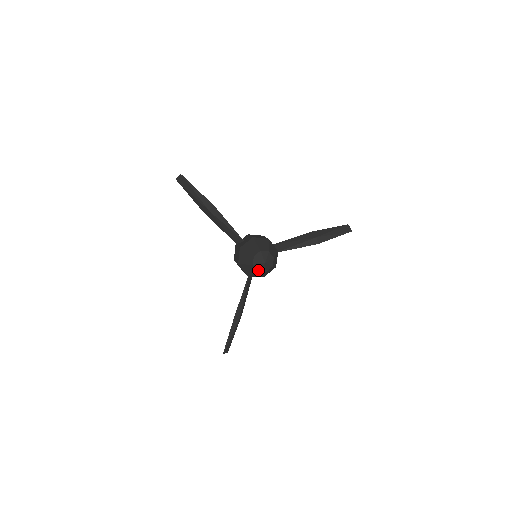
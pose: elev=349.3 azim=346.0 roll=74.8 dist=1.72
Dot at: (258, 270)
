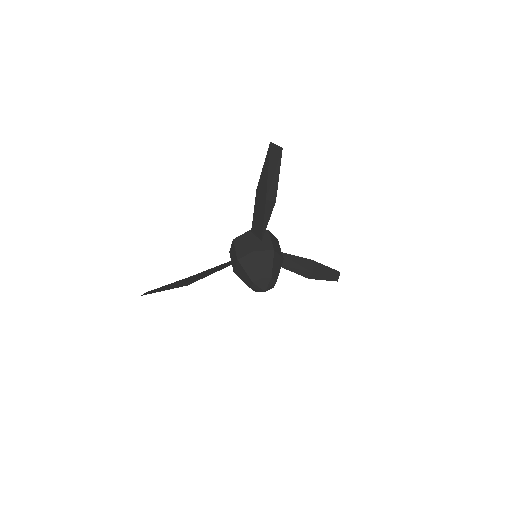
Dot at: (252, 288)
